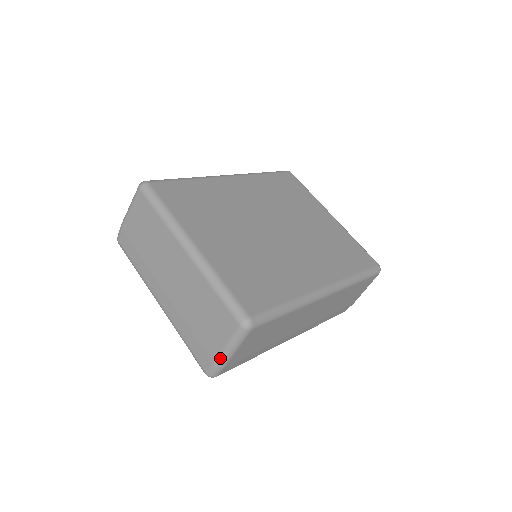
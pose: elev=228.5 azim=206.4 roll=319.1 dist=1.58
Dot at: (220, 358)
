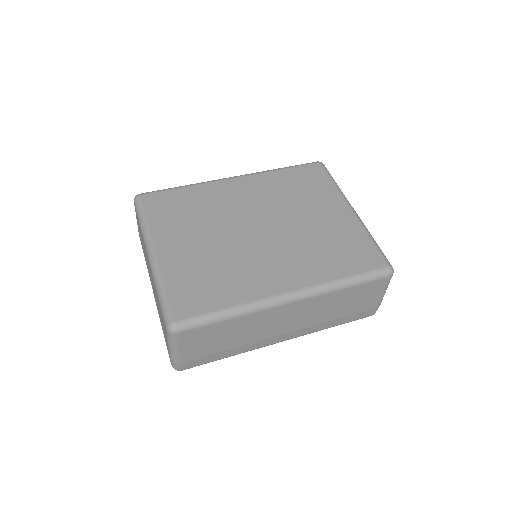
Dot at: (170, 355)
